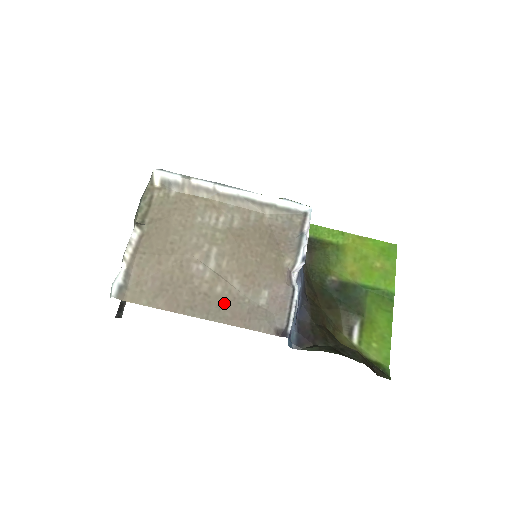
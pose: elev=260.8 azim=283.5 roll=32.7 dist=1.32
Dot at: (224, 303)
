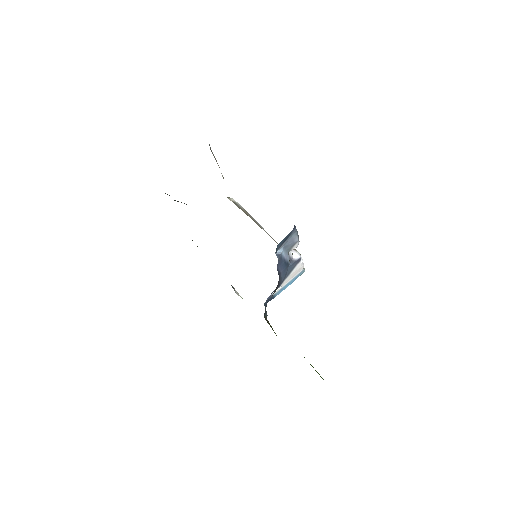
Dot at: occluded
